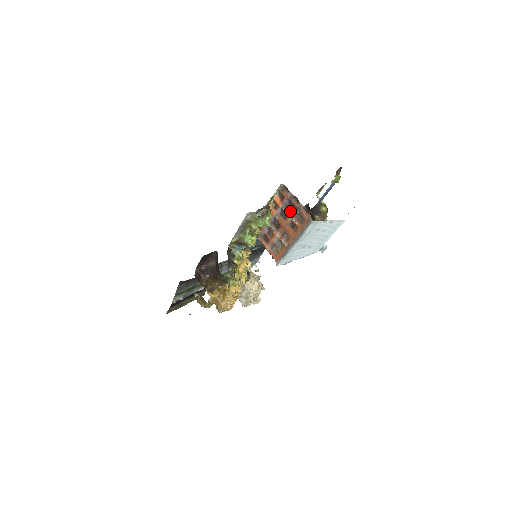
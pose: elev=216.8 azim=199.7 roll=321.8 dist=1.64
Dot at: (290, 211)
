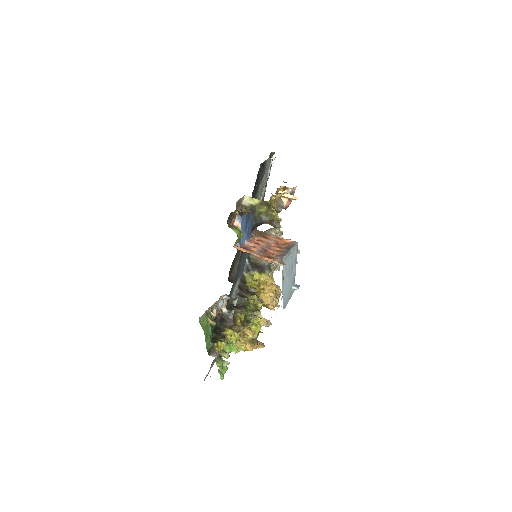
Dot at: occluded
